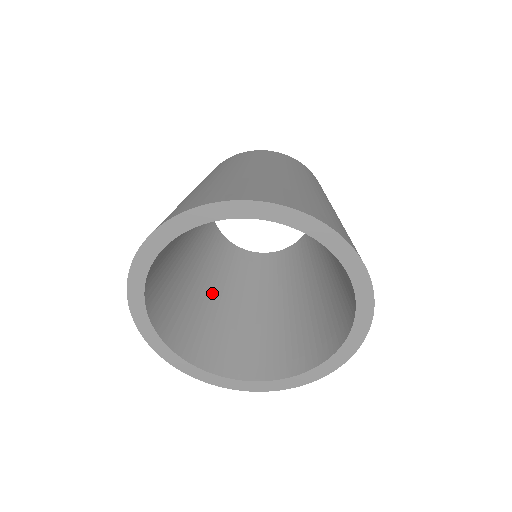
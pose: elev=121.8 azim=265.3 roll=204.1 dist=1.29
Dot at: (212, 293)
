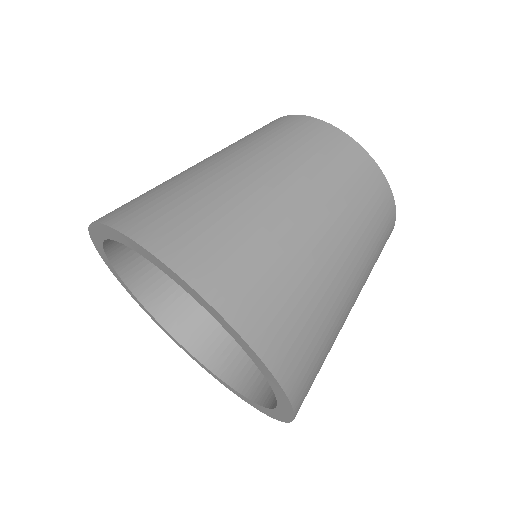
Dot at: occluded
